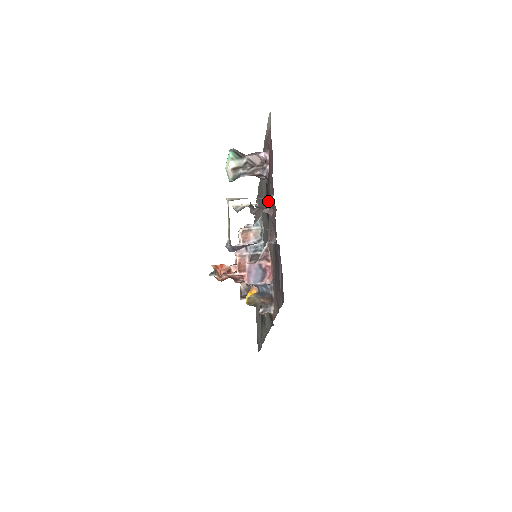
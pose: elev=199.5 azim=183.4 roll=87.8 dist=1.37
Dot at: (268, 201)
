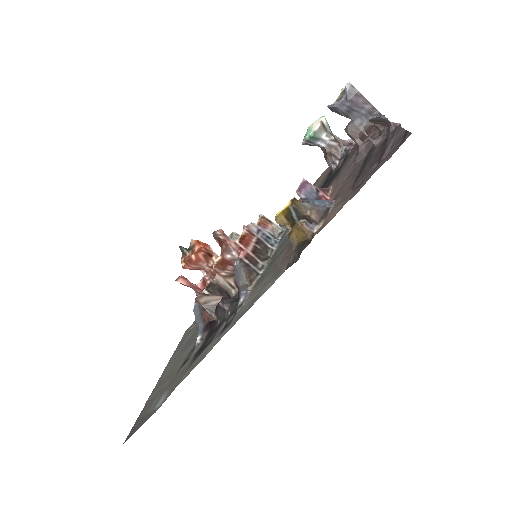
Dot at: (335, 174)
